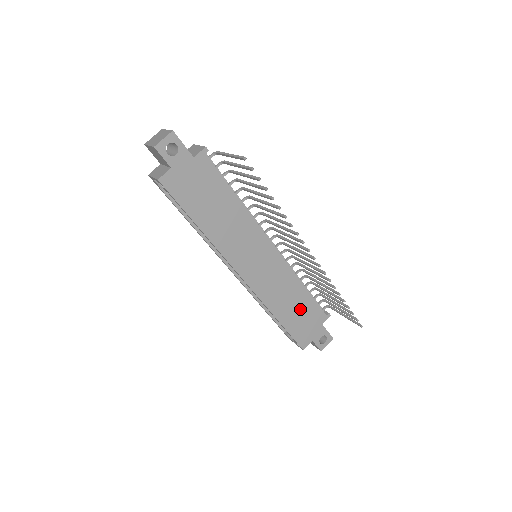
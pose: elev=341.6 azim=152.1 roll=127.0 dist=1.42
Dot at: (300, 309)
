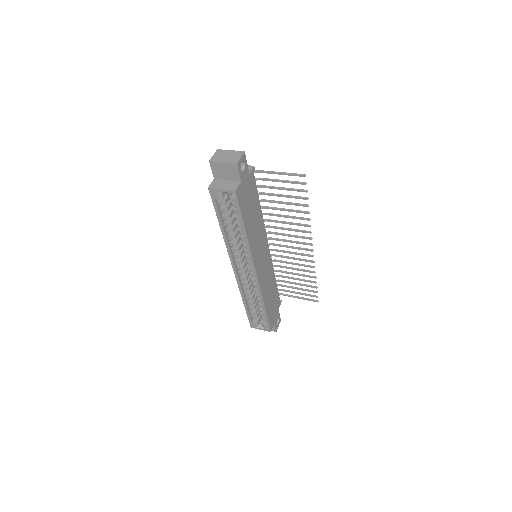
Dot at: (273, 298)
